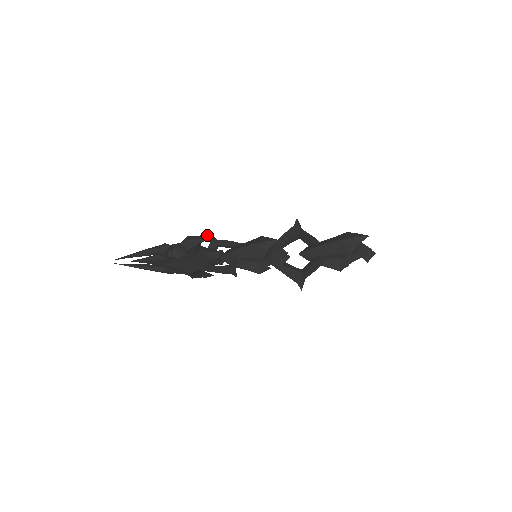
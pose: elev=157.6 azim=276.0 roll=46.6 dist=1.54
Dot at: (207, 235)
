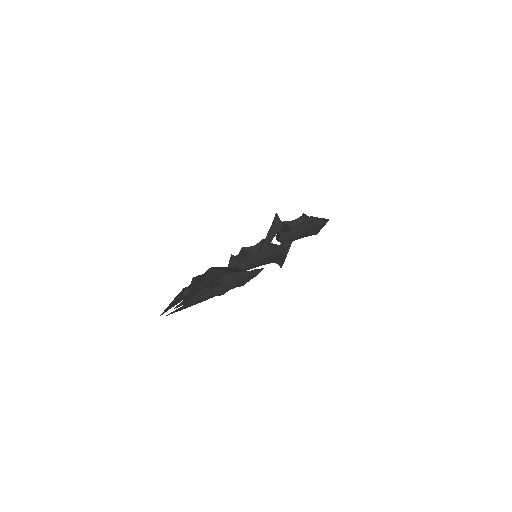
Dot at: (259, 269)
